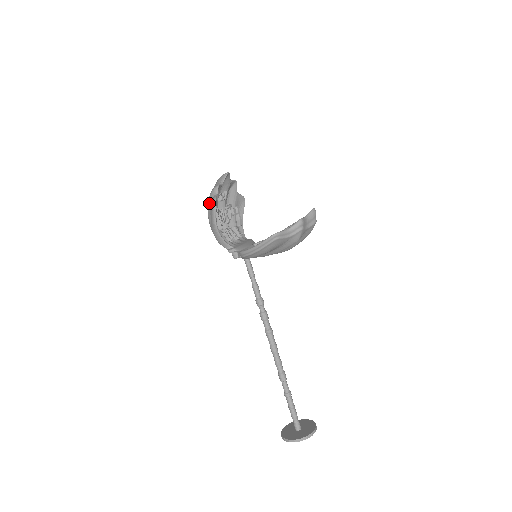
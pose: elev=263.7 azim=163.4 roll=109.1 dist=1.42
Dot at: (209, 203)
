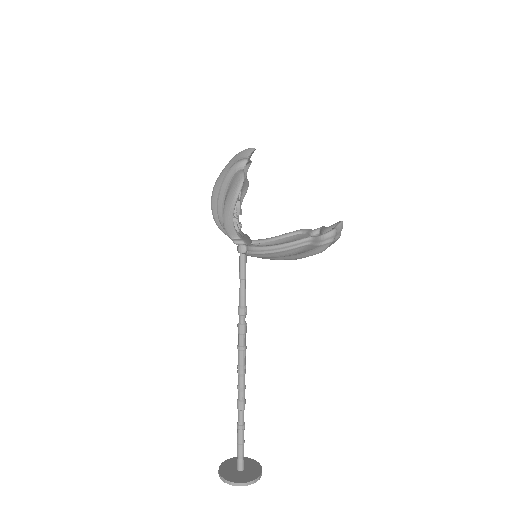
Dot at: (228, 176)
